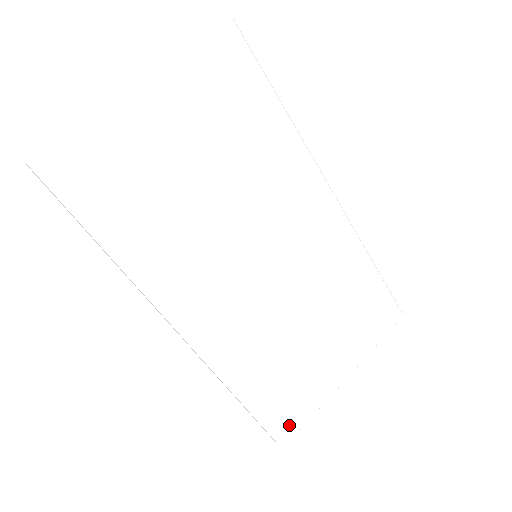
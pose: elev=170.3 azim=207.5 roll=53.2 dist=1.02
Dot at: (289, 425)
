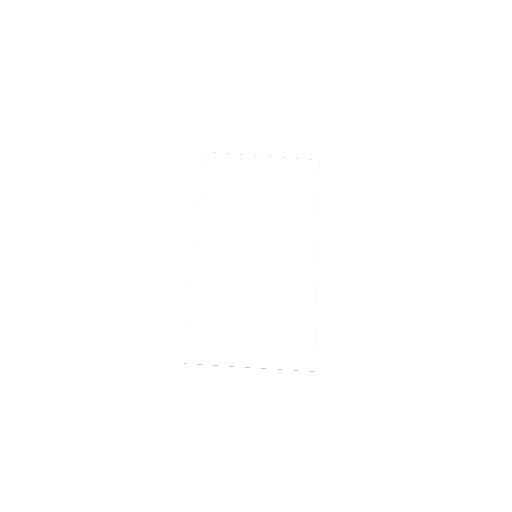
Dot at: (198, 353)
